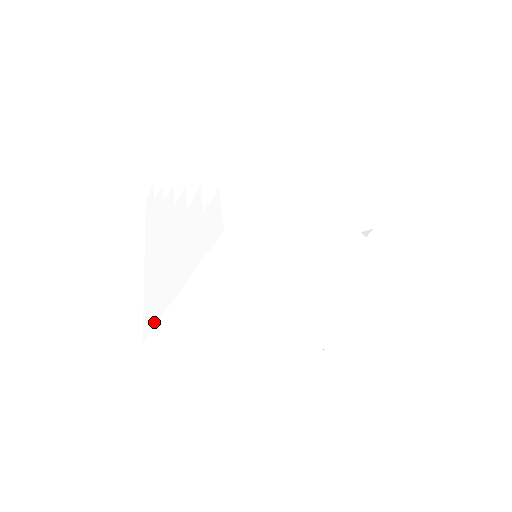
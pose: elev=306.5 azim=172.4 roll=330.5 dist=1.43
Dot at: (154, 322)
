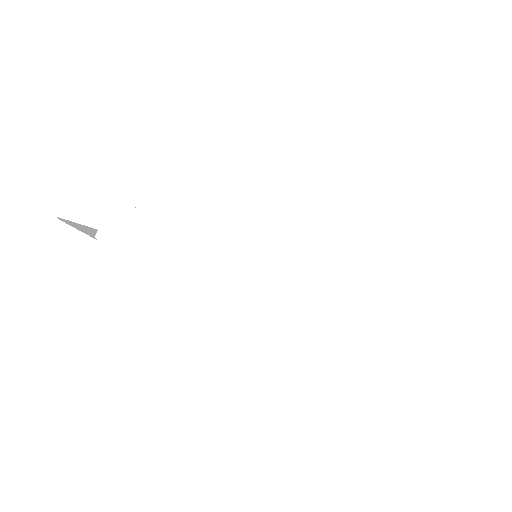
Dot at: (324, 356)
